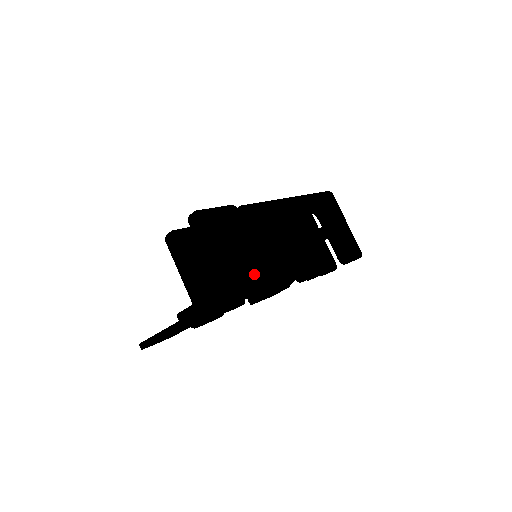
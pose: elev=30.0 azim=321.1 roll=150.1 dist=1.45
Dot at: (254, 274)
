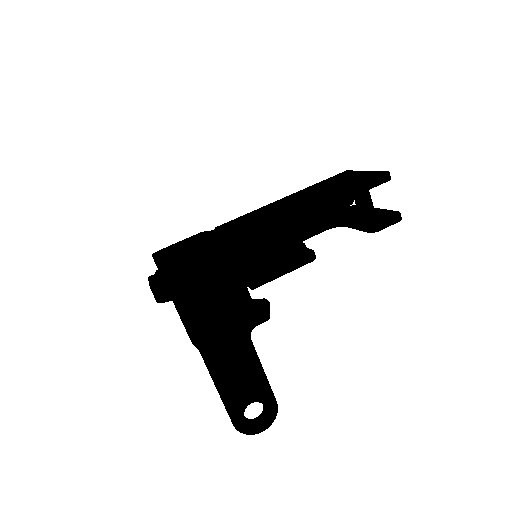
Dot at: (202, 250)
